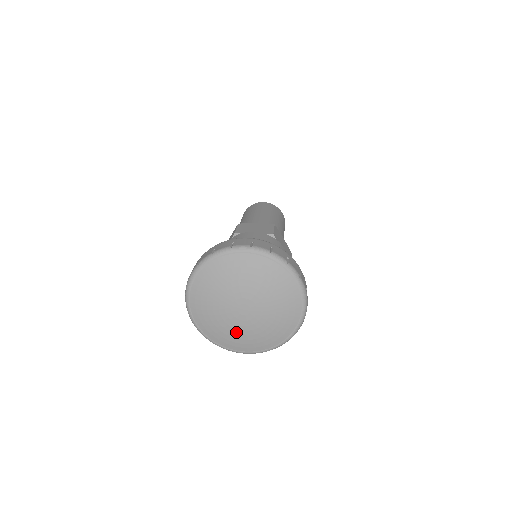
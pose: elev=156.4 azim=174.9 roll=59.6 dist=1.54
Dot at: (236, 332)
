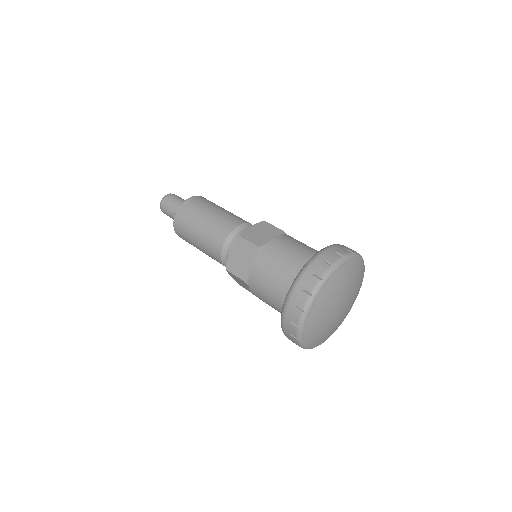
Dot at: (333, 328)
